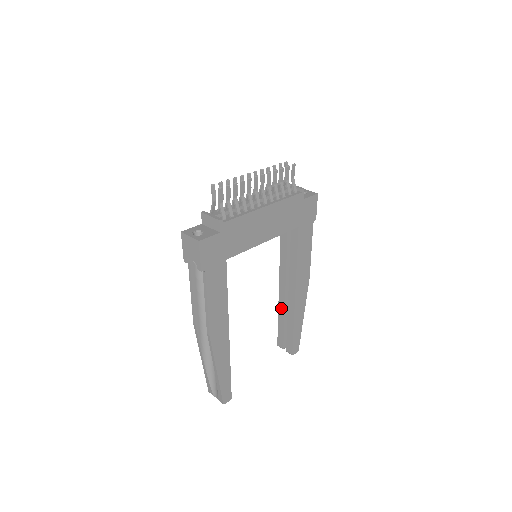
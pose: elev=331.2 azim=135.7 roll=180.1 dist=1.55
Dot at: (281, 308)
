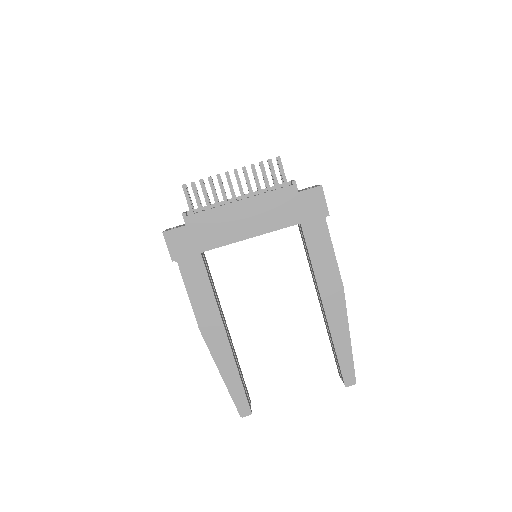
Dot at: (326, 326)
